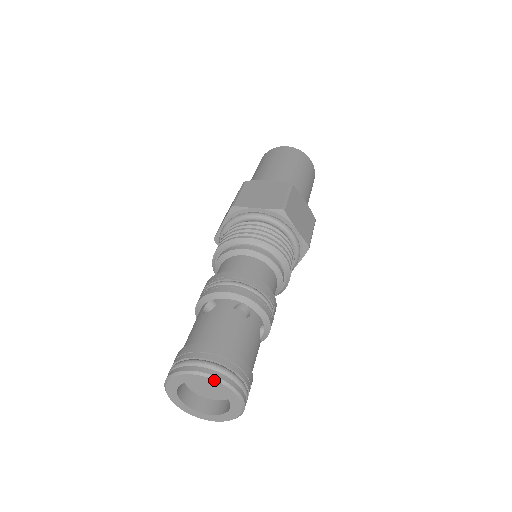
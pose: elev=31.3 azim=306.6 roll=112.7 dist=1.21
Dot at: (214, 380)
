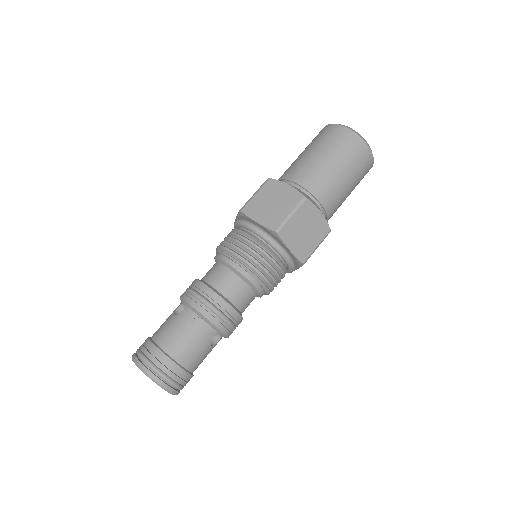
Dot at: occluded
